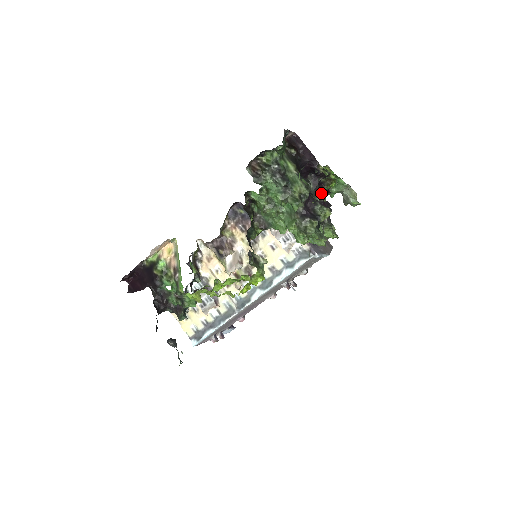
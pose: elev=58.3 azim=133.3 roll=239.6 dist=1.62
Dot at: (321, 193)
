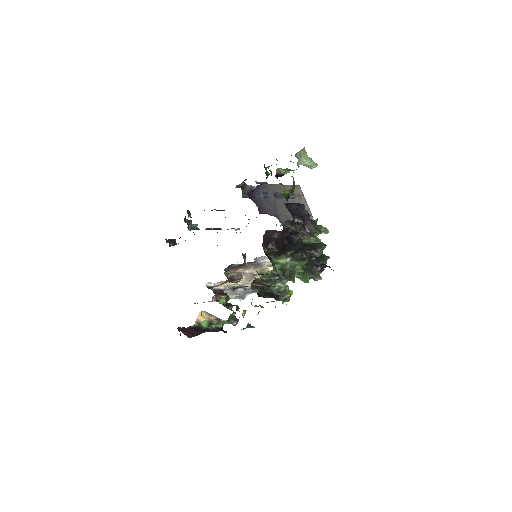
Dot at: (301, 224)
